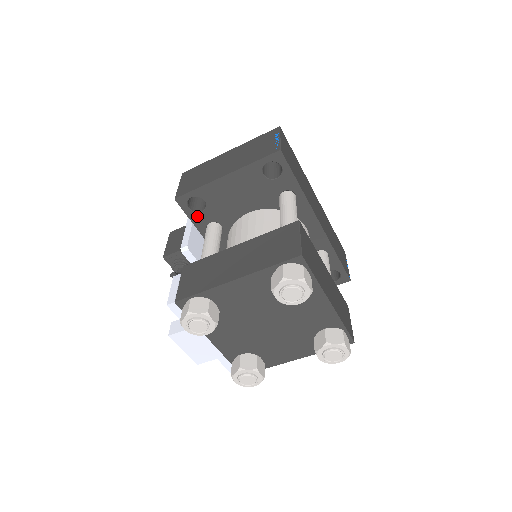
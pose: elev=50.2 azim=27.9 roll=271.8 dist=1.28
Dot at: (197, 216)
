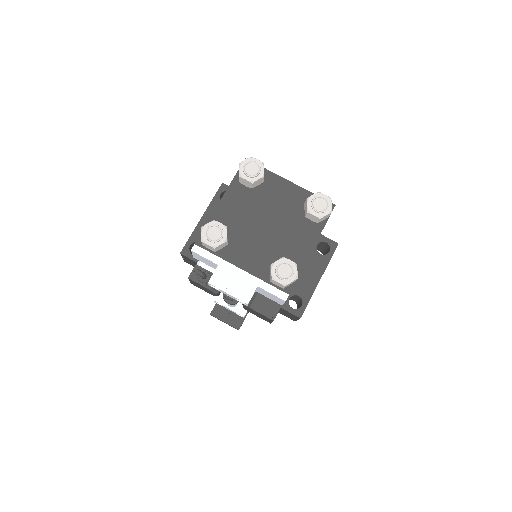
Dot at: occluded
